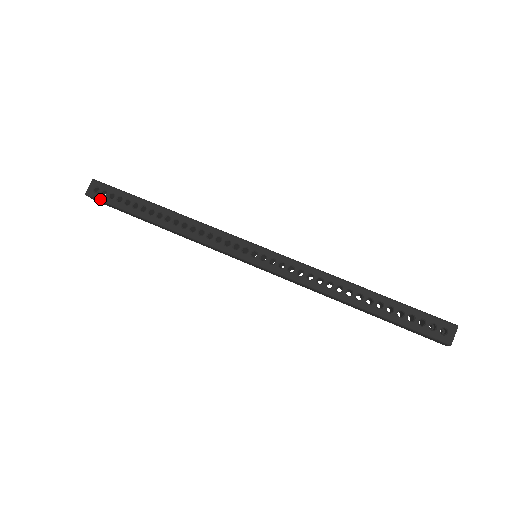
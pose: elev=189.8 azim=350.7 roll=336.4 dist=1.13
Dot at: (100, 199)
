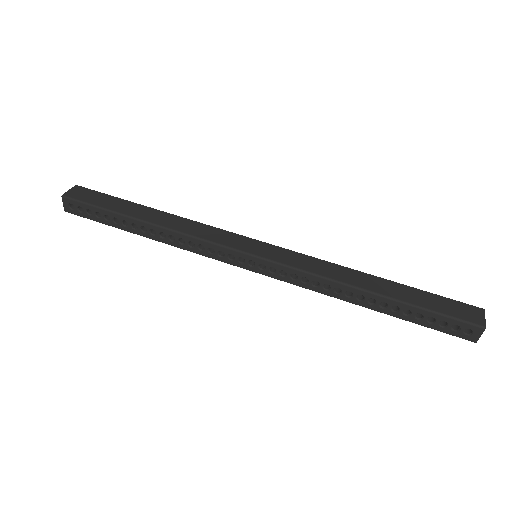
Dot at: (81, 216)
